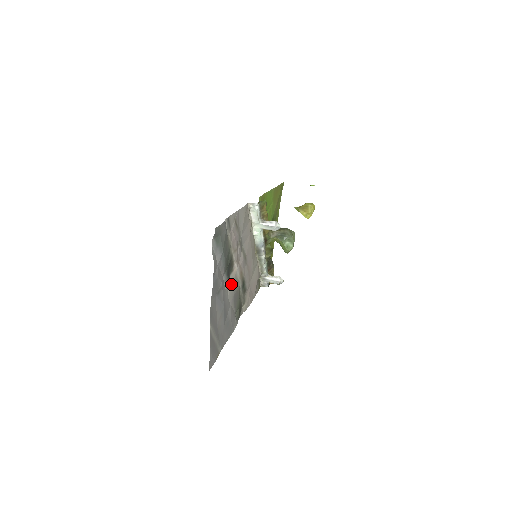
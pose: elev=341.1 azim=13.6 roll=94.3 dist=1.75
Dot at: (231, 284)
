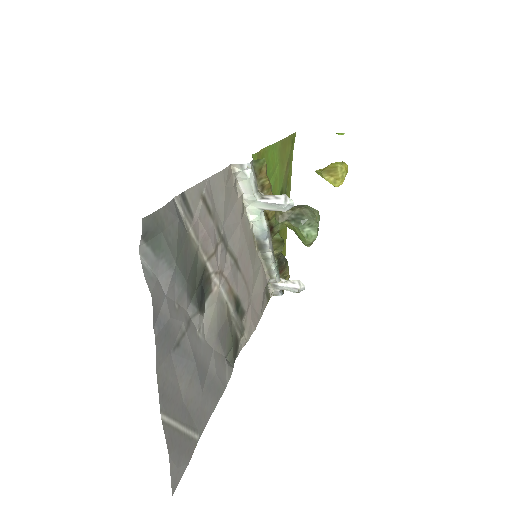
Dot at: (210, 315)
